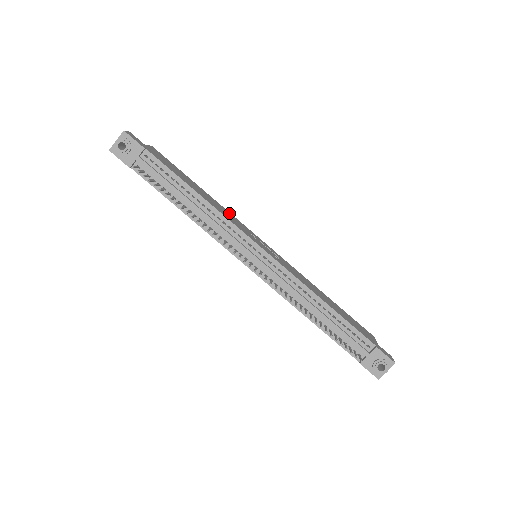
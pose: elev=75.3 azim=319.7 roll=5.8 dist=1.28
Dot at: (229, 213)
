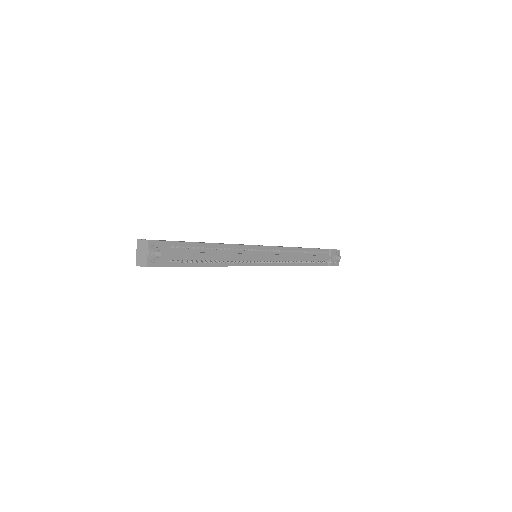
Dot at: occluded
